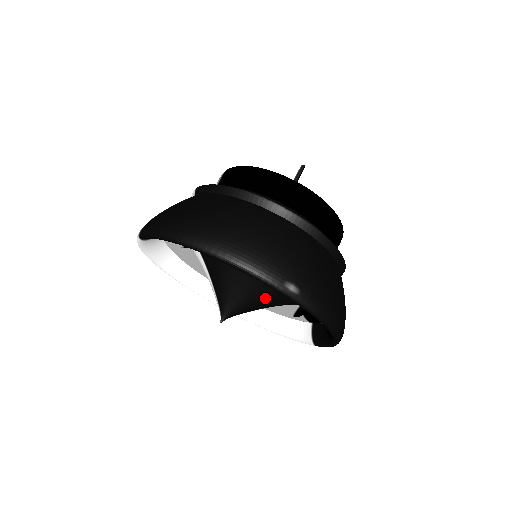
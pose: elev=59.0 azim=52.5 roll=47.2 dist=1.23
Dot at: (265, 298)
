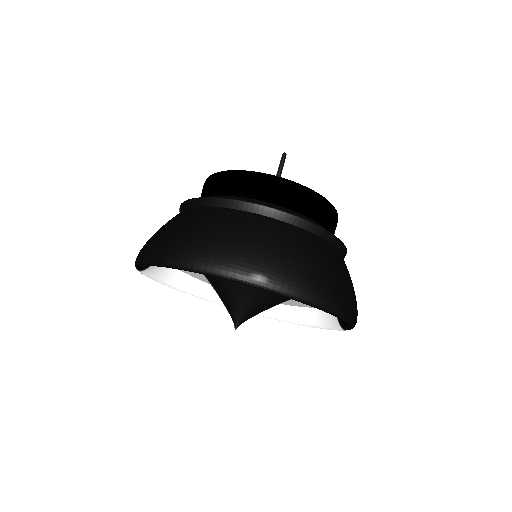
Dot at: (266, 295)
